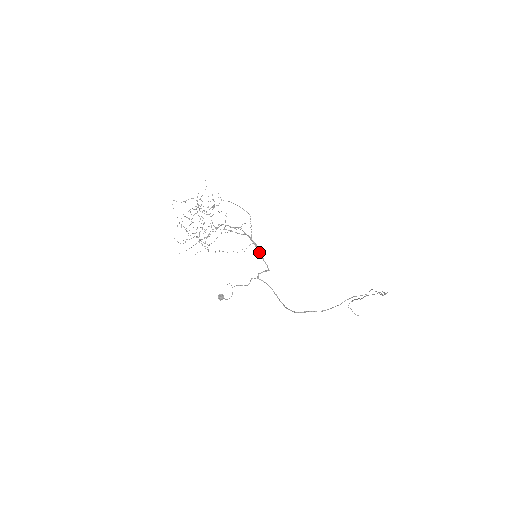
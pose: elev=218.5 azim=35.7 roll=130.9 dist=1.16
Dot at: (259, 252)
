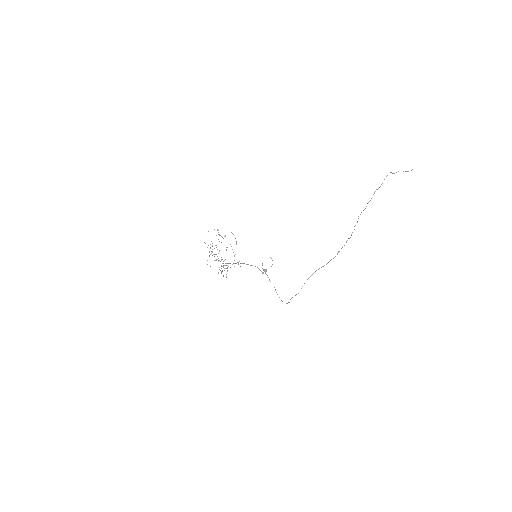
Dot at: occluded
